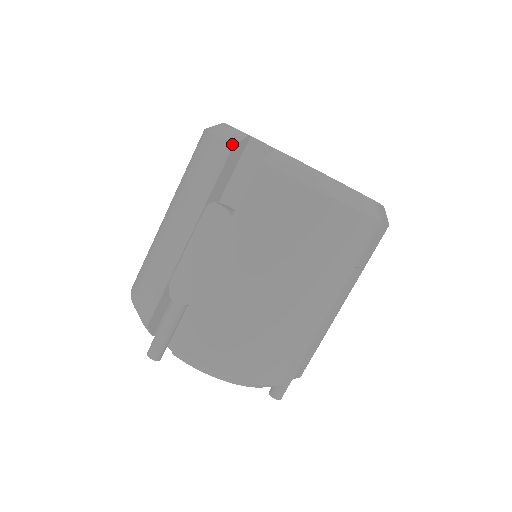
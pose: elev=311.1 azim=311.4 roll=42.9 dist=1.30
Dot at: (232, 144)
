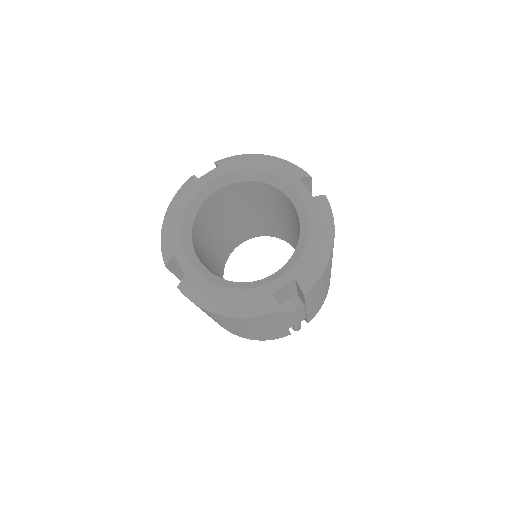
Dot at: (165, 265)
